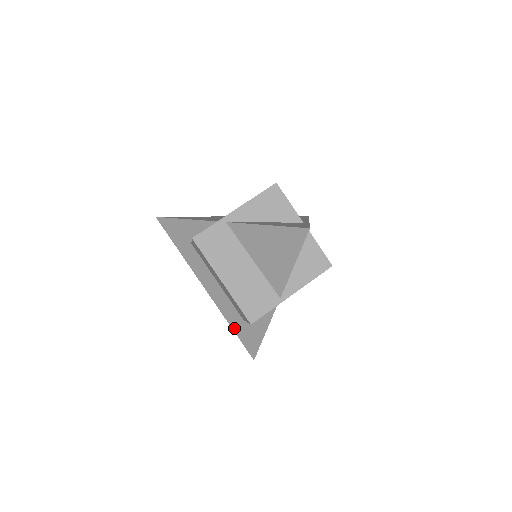
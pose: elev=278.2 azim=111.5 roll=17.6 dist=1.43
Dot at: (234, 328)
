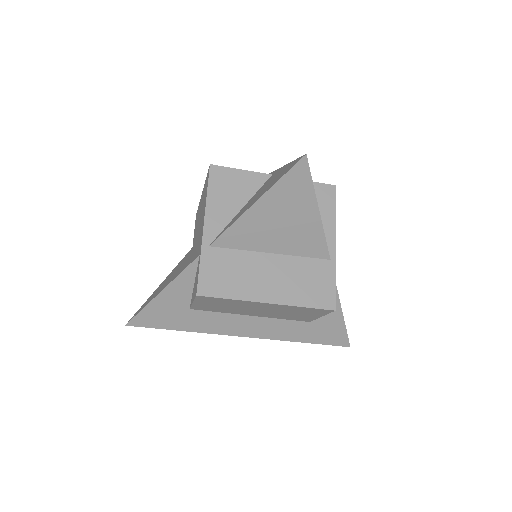
Dot at: (306, 340)
